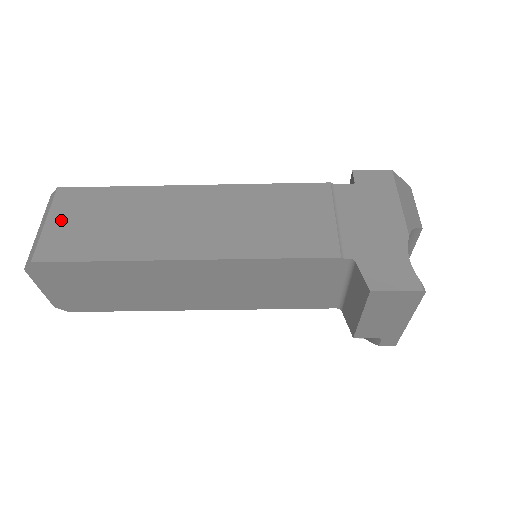
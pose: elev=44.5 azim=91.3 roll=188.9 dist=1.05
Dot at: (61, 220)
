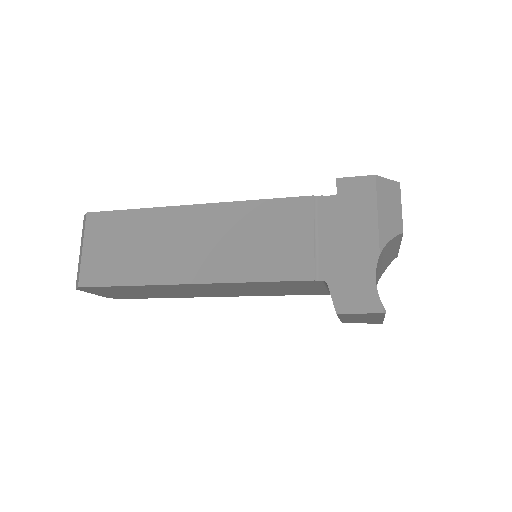
Dot at: (93, 246)
